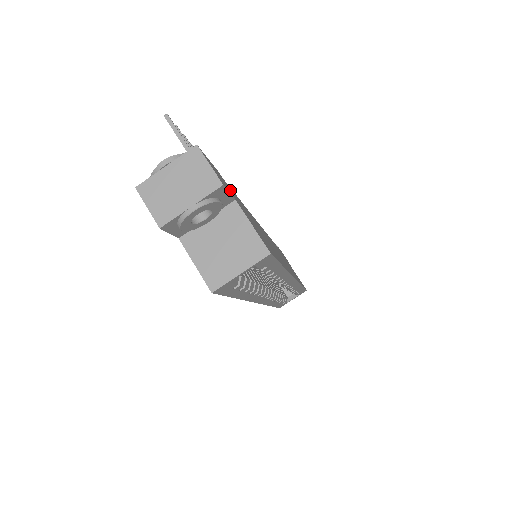
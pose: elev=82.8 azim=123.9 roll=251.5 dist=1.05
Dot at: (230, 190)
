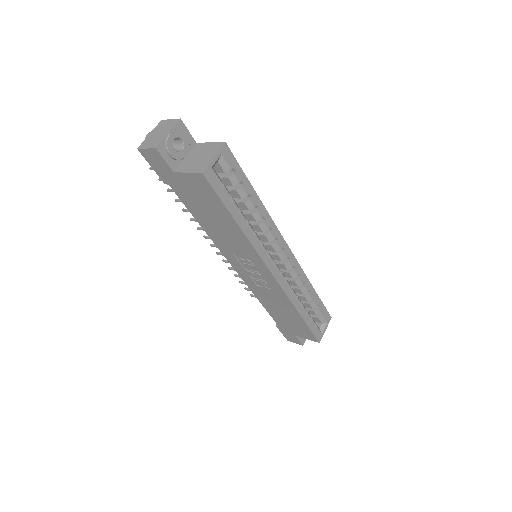
Dot at: occluded
